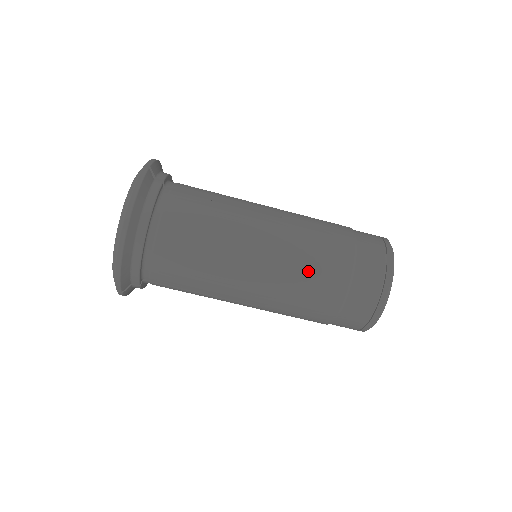
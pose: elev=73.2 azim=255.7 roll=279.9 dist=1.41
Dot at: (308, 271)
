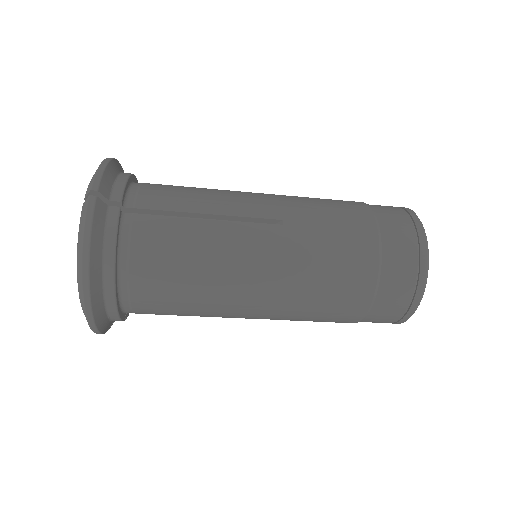
Dot at: (323, 291)
